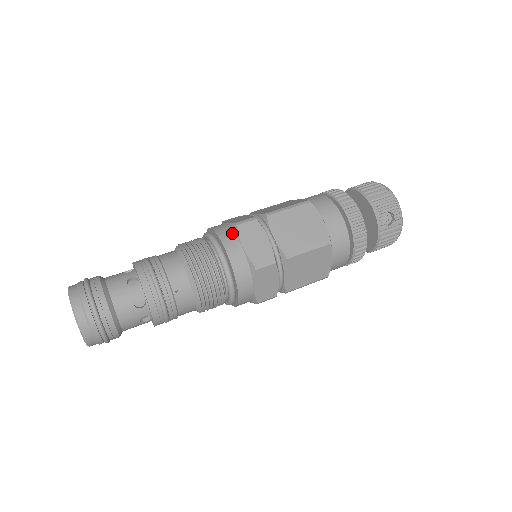
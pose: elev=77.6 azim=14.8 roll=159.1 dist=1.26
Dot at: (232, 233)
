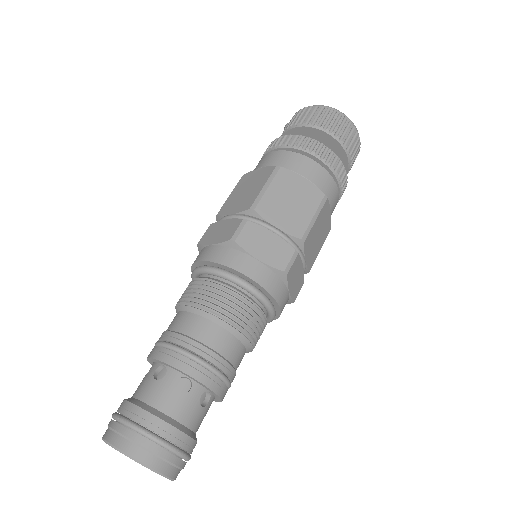
Dot at: (280, 282)
